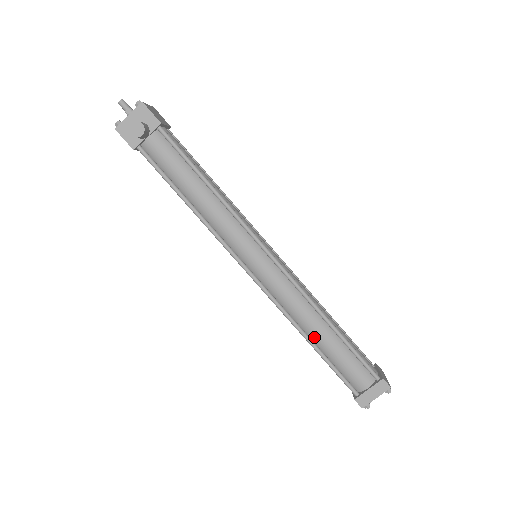
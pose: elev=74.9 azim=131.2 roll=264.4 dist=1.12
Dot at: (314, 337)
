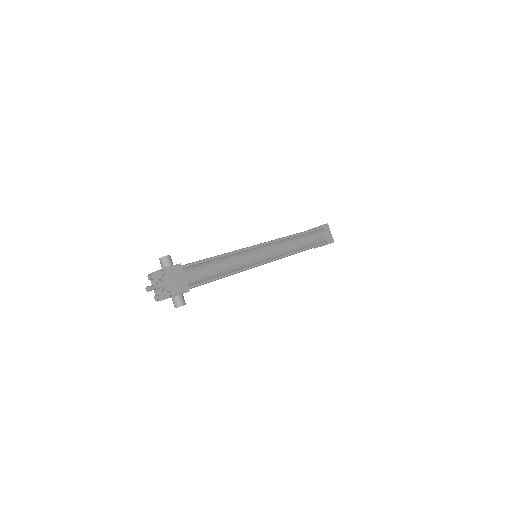
Dot at: occluded
